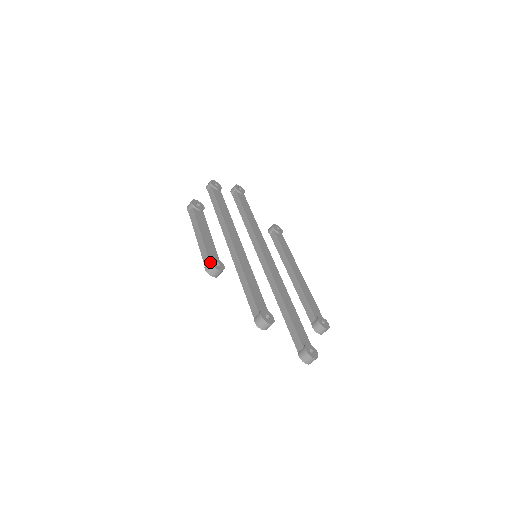
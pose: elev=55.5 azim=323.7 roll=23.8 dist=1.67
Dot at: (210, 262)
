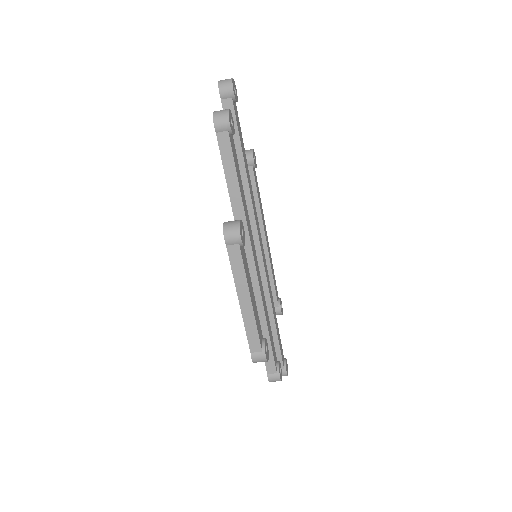
Dot at: (265, 357)
